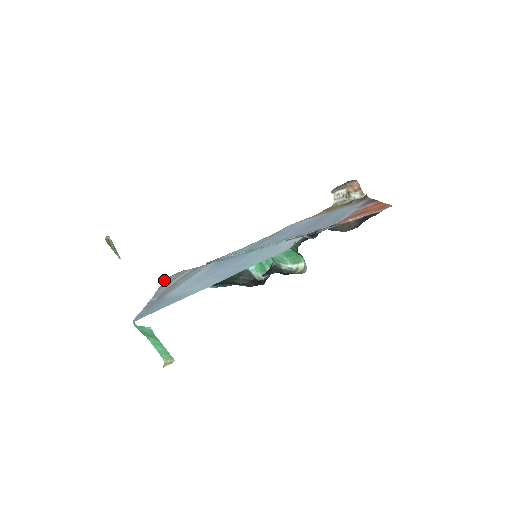
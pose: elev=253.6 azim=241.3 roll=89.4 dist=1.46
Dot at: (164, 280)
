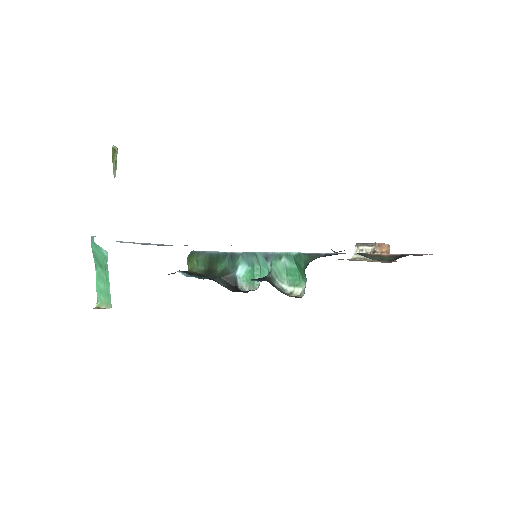
Dot at: occluded
